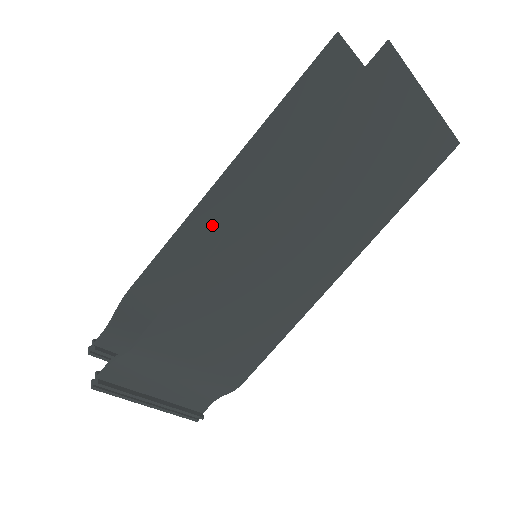
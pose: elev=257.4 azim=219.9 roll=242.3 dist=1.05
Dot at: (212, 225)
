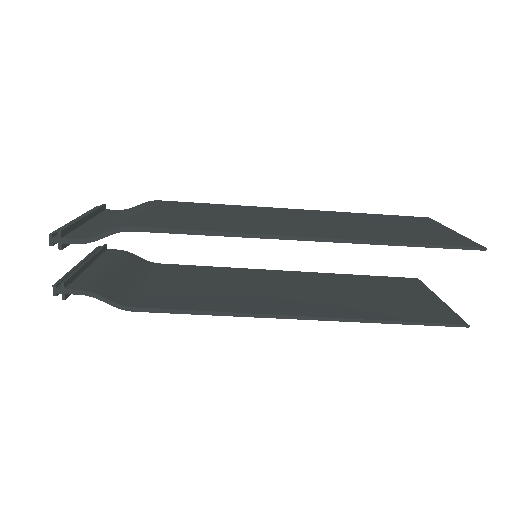
Dot at: occluded
